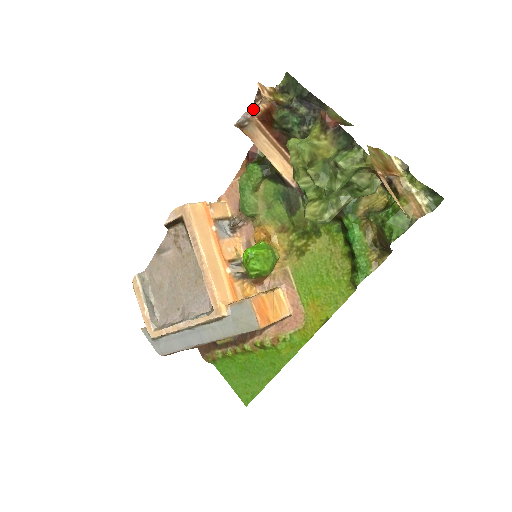
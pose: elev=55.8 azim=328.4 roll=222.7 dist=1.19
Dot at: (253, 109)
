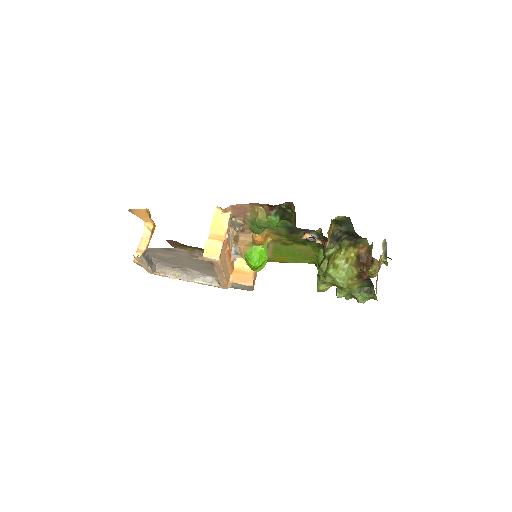
Dot at: (307, 234)
